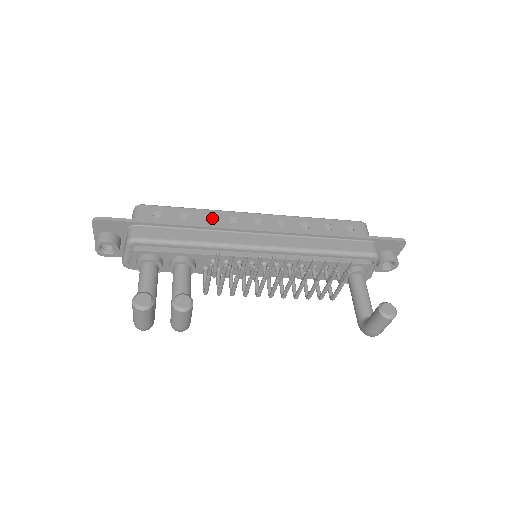
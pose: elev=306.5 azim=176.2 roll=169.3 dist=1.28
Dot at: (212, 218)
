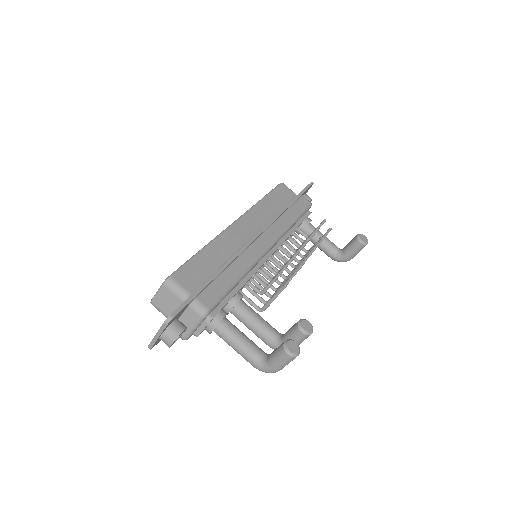
Dot at: (221, 248)
